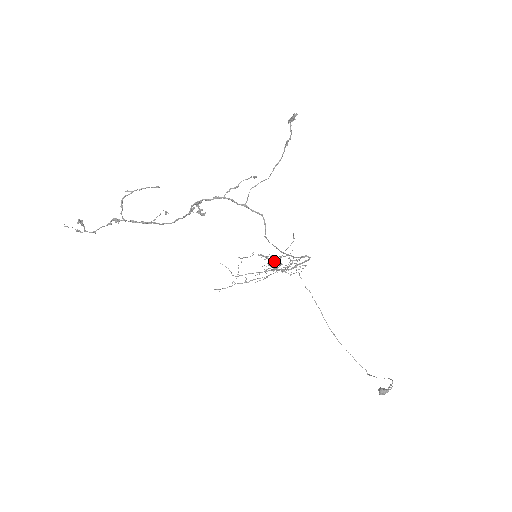
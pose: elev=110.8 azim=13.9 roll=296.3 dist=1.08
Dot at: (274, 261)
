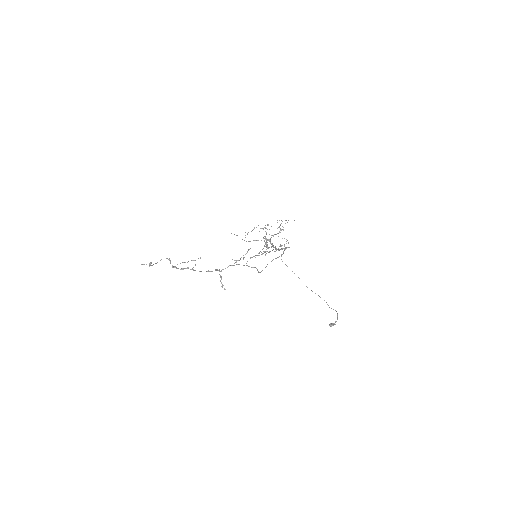
Dot at: (269, 229)
